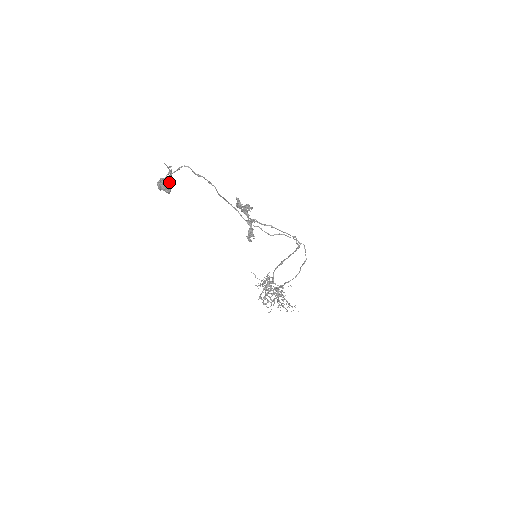
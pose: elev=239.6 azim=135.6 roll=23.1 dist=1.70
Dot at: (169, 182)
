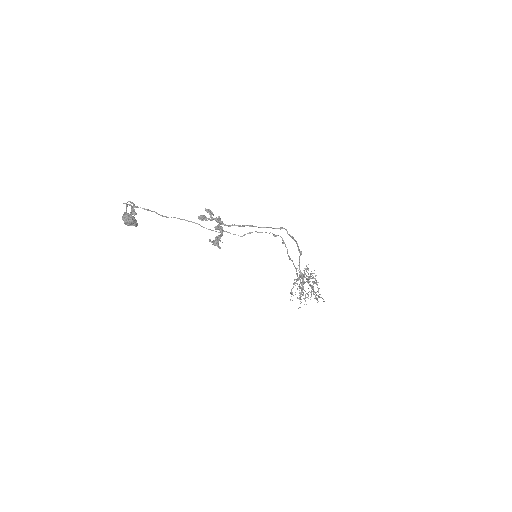
Dot at: (128, 218)
